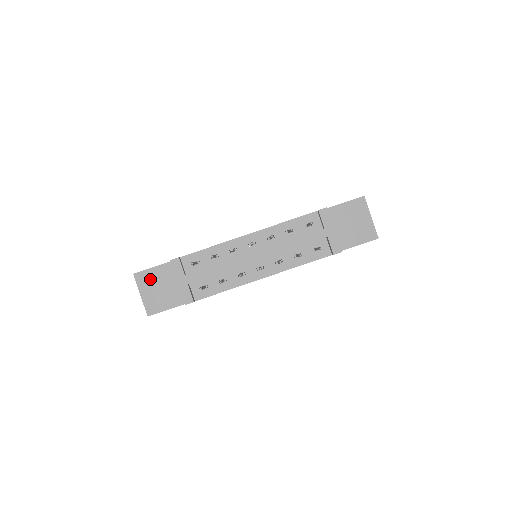
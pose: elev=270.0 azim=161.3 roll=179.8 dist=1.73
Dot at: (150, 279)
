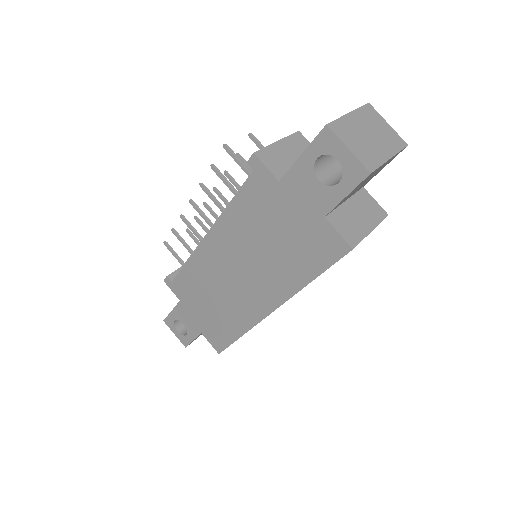
Dot at: occluded
